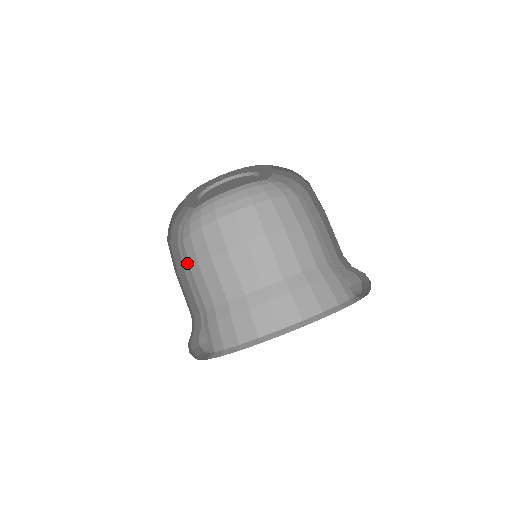
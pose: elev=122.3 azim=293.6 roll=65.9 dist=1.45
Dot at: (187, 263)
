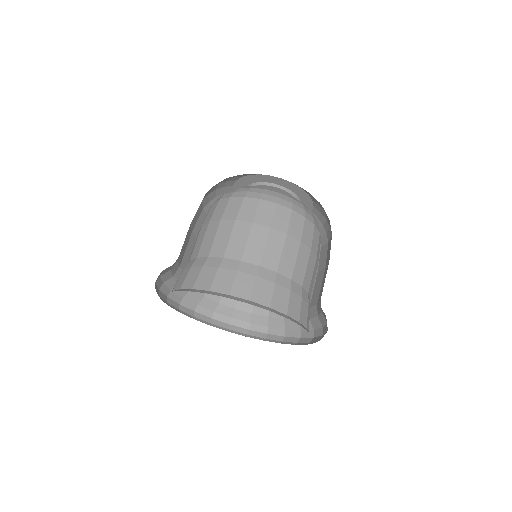
Dot at: occluded
